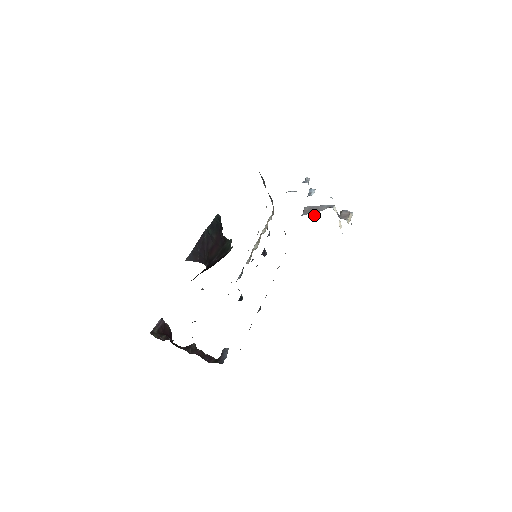
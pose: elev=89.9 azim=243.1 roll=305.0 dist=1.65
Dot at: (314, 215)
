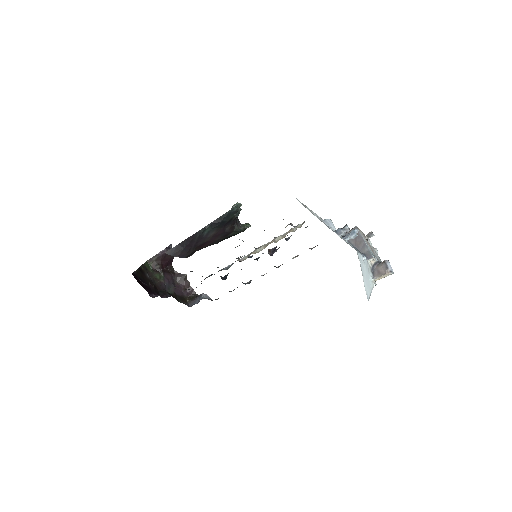
Dot at: (368, 234)
